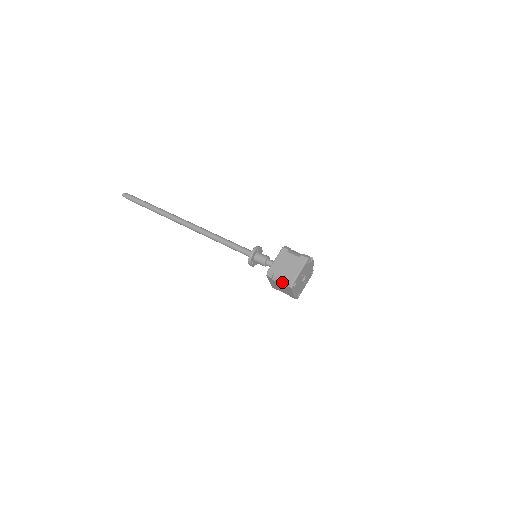
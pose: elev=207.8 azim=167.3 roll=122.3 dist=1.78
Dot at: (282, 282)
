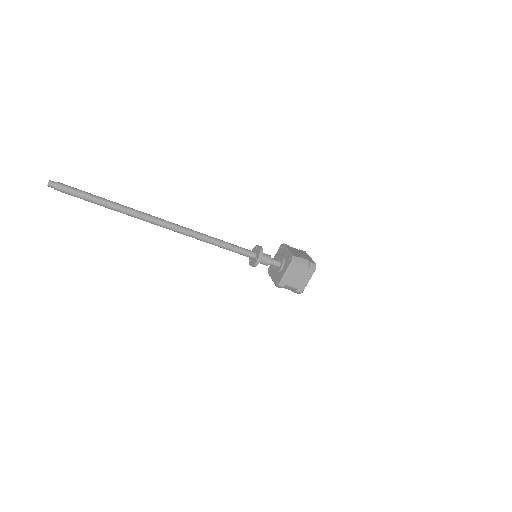
Dot at: (306, 265)
